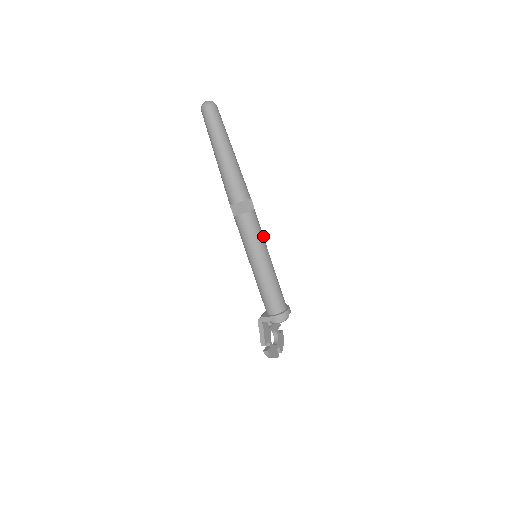
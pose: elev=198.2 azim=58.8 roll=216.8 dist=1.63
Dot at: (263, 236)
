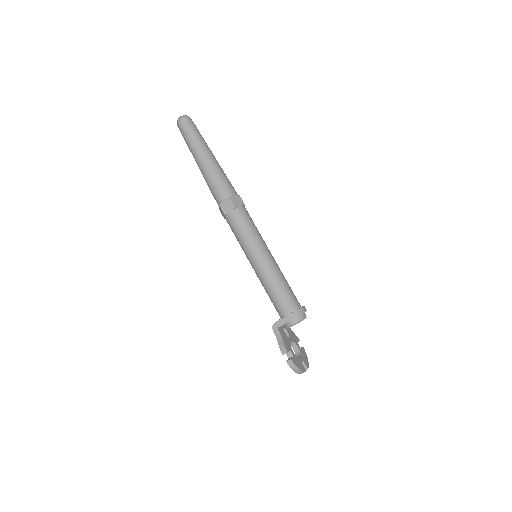
Dot at: (259, 233)
